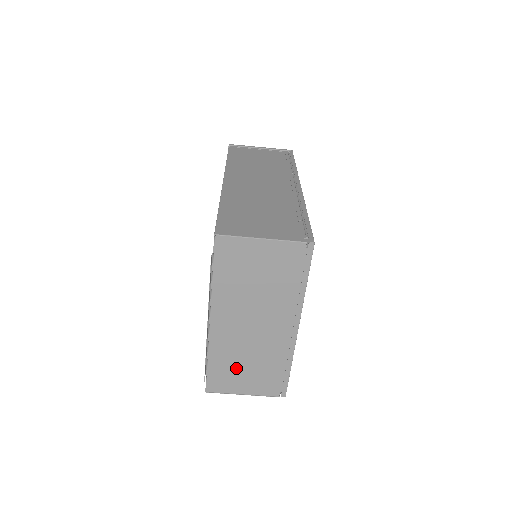
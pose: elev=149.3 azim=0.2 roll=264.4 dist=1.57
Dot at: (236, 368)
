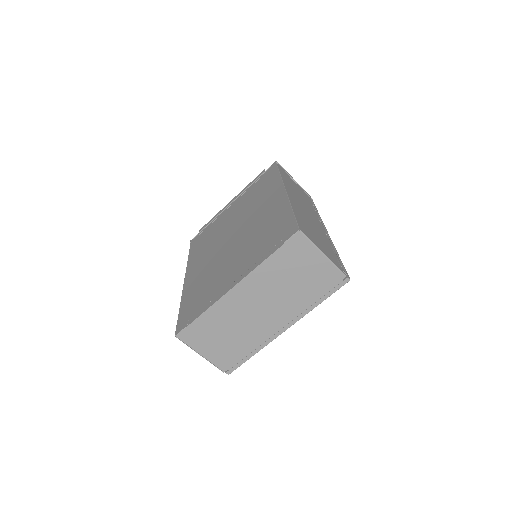
Dot at: (216, 331)
